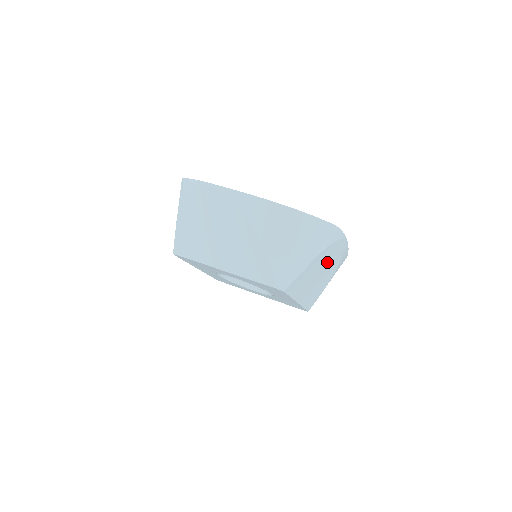
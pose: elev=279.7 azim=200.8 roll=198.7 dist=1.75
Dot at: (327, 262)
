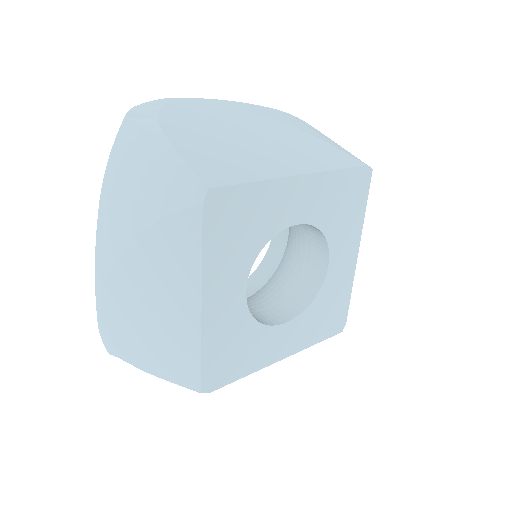
Dot at: occluded
